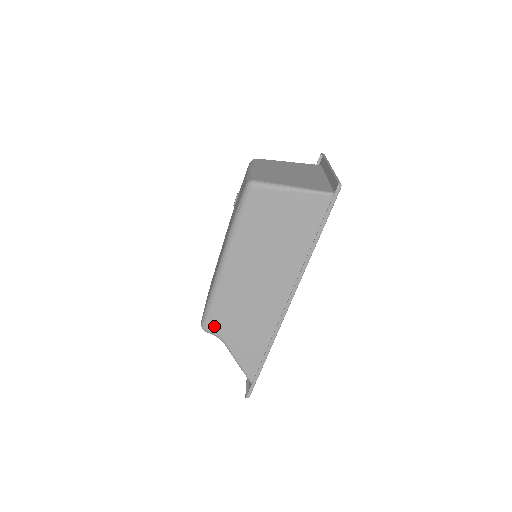
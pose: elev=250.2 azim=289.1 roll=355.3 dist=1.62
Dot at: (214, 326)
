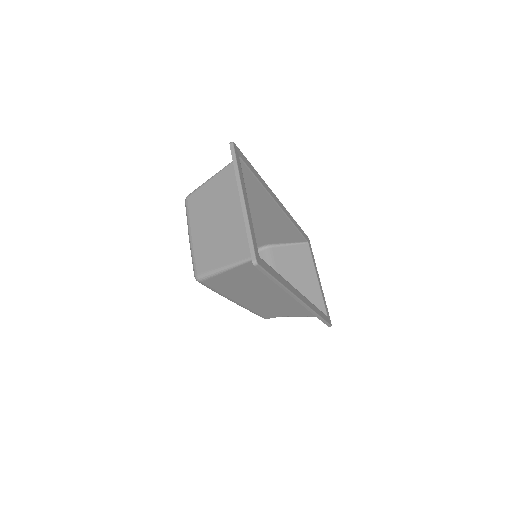
Dot at: (269, 317)
